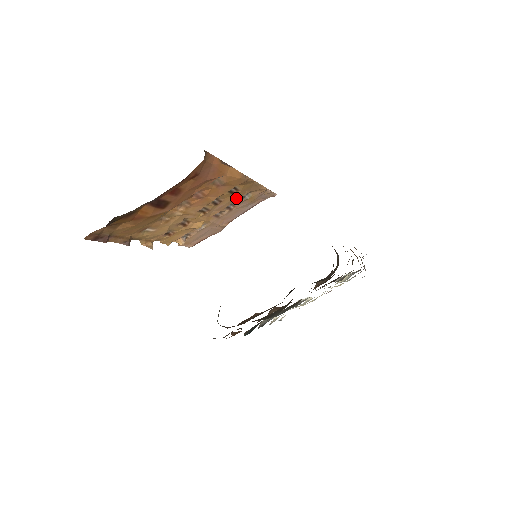
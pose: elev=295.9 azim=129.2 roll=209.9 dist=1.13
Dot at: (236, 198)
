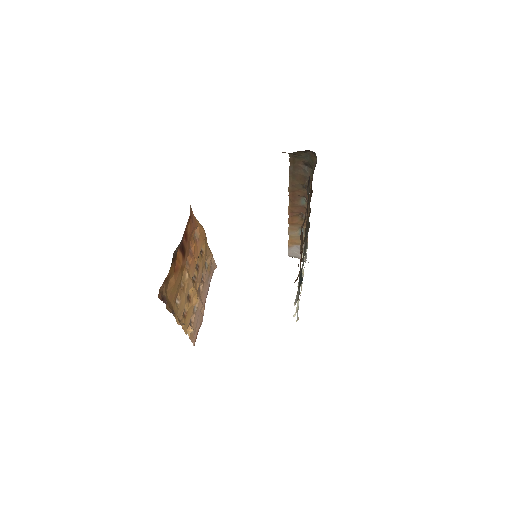
Dot at: (203, 264)
